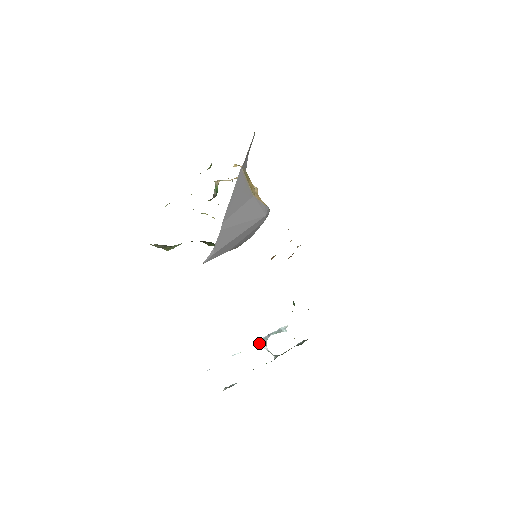
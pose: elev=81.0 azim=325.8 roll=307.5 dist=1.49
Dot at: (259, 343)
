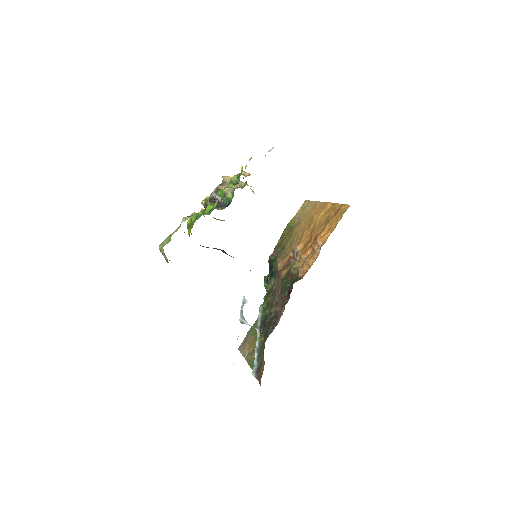
Dot at: (242, 321)
